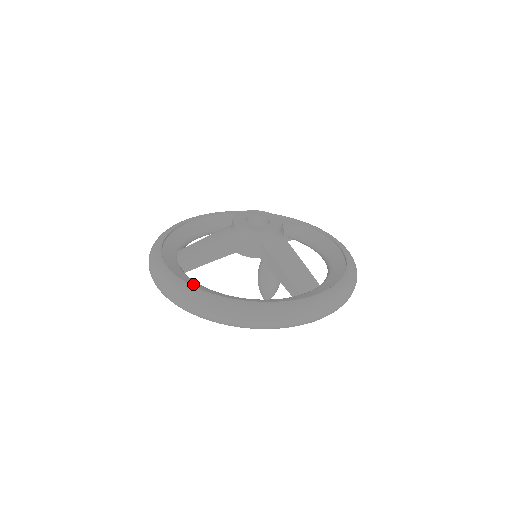
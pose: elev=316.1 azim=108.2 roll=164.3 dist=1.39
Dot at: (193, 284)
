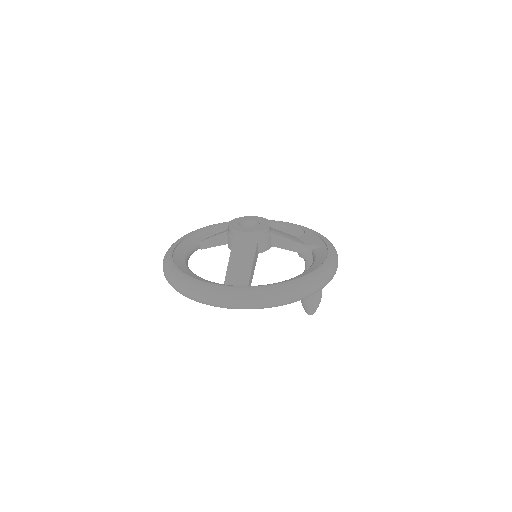
Dot at: (180, 252)
